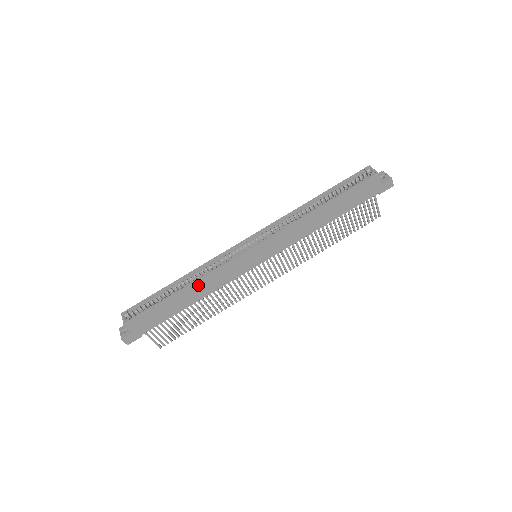
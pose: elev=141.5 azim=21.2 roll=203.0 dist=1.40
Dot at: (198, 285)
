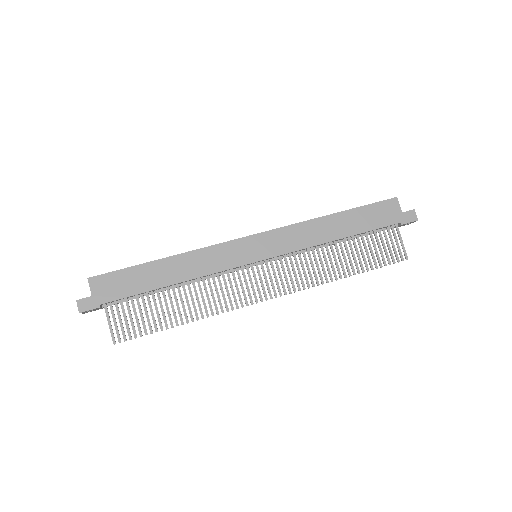
Dot at: (183, 260)
